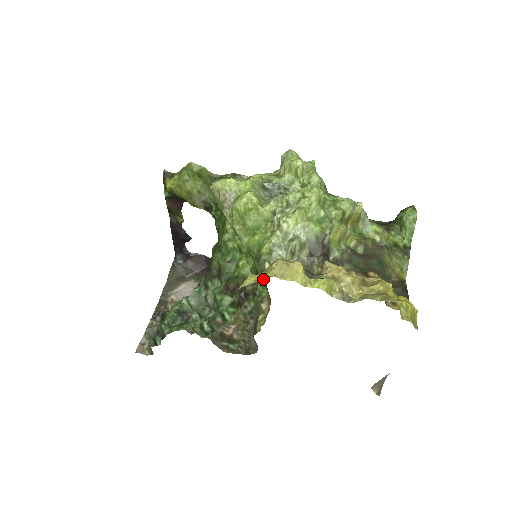
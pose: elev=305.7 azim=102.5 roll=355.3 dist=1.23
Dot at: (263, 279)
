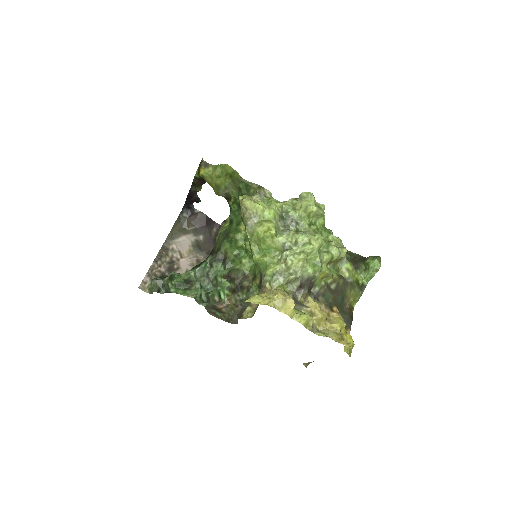
Dot at: (259, 285)
